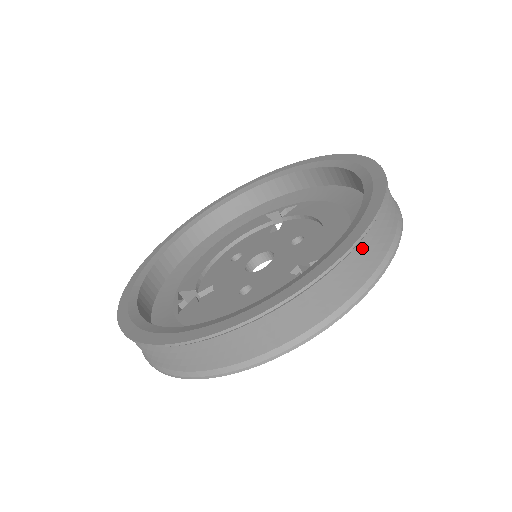
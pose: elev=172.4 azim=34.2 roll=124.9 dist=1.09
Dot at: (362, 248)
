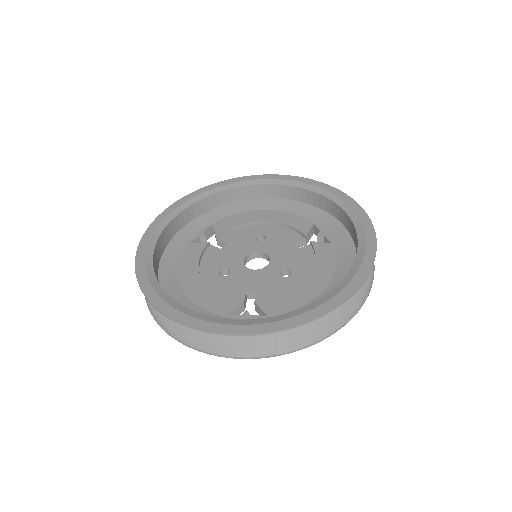
Dot at: (249, 338)
